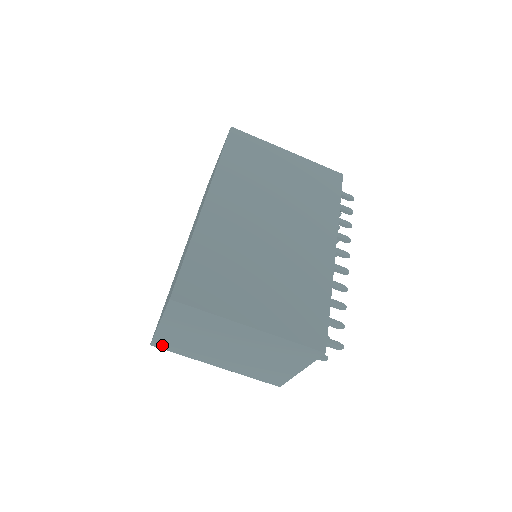
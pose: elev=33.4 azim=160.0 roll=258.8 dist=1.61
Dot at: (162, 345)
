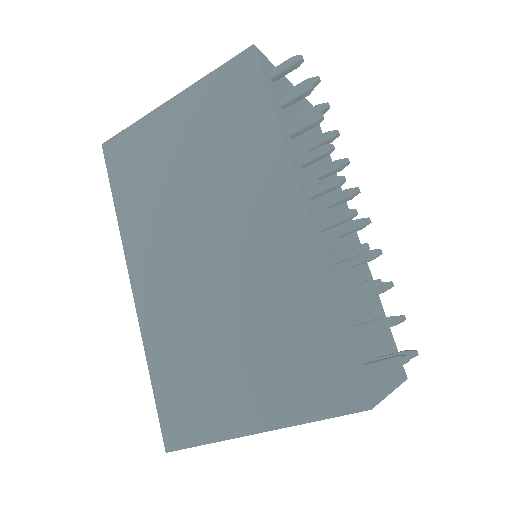
Dot at: occluded
